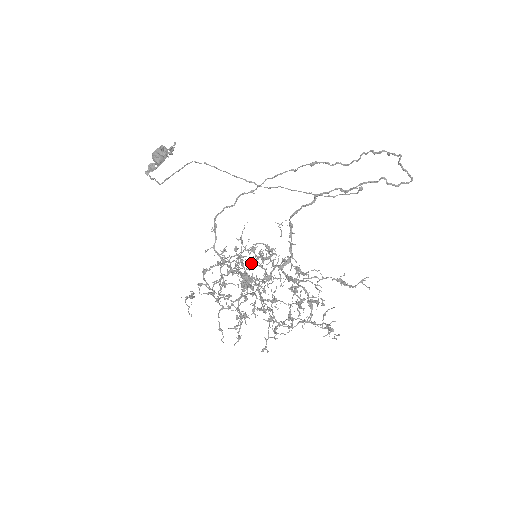
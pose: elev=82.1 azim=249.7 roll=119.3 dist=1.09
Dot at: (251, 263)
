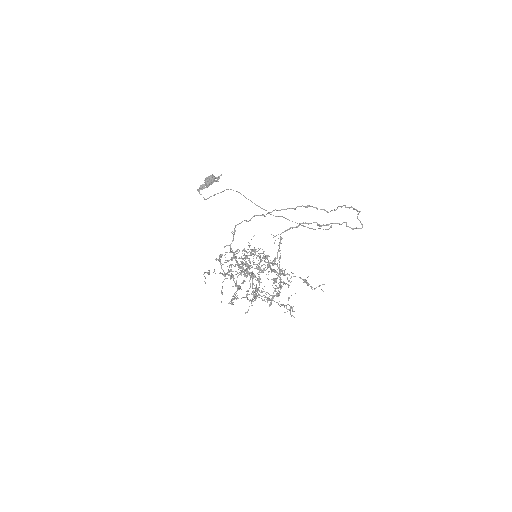
Dot at: occluded
